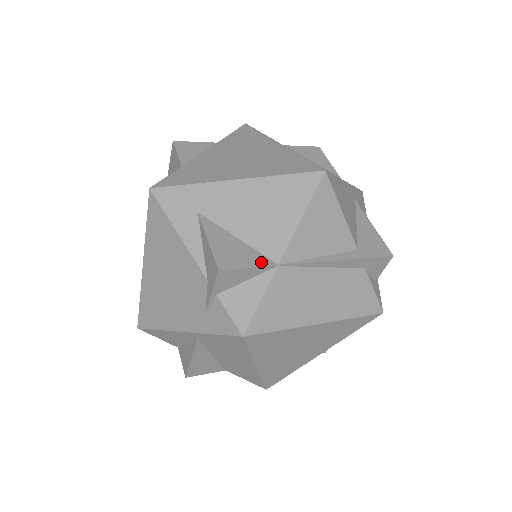
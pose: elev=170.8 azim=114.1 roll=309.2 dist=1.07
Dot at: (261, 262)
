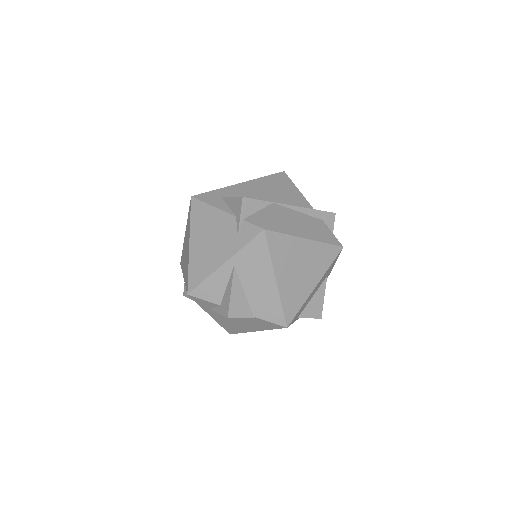
Dot at: (264, 201)
